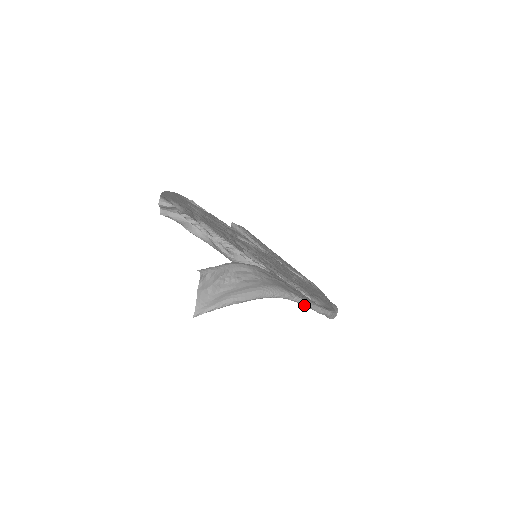
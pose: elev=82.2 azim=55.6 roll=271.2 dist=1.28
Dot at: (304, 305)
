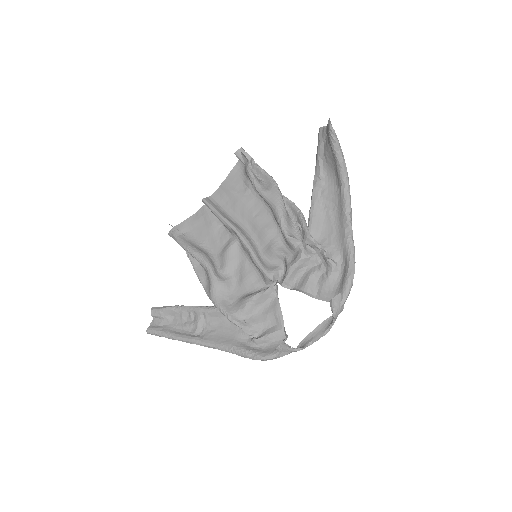
Dot at: (351, 238)
